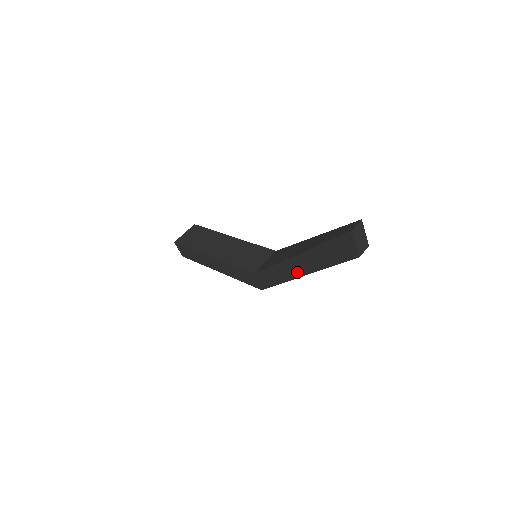
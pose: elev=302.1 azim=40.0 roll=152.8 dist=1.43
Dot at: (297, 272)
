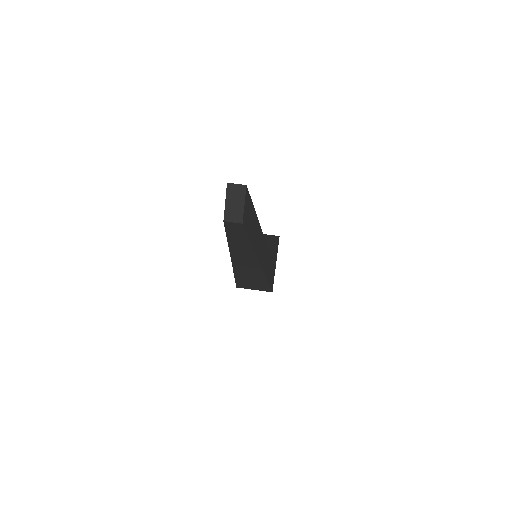
Dot at: occluded
